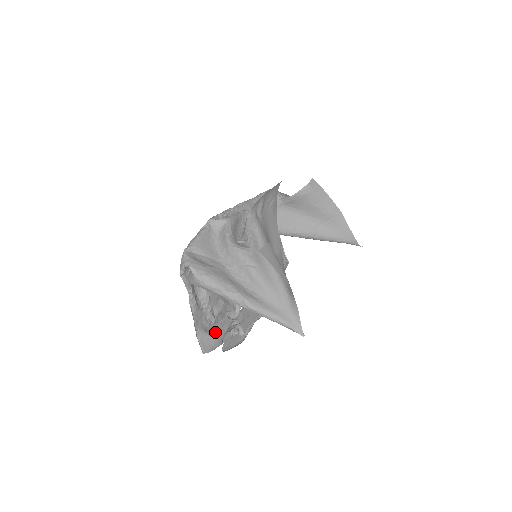
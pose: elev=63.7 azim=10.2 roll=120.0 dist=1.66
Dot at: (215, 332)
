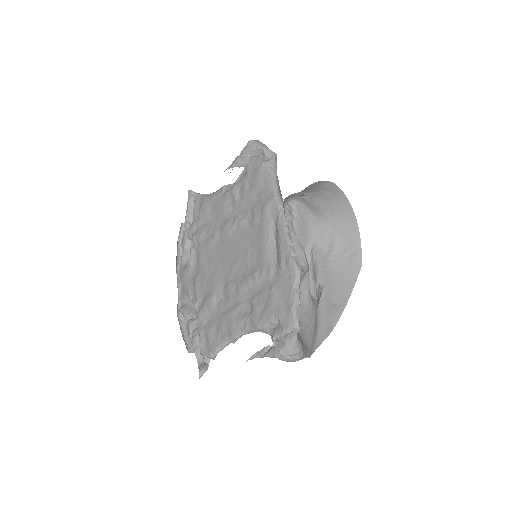
Dot at: occluded
